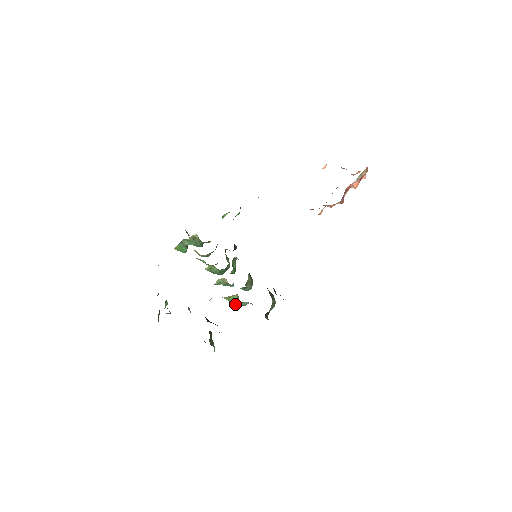
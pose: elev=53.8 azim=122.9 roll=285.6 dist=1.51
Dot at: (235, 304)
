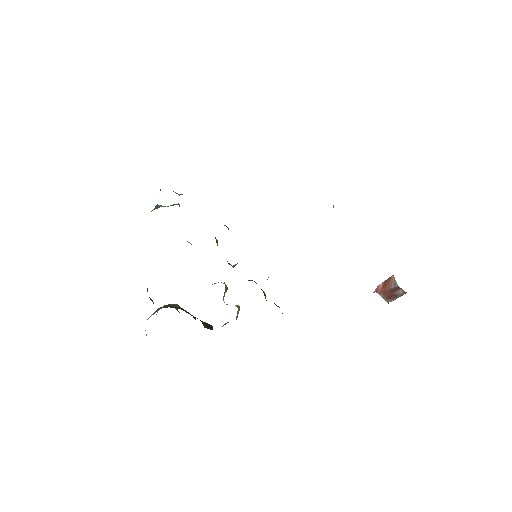
Dot at: occluded
